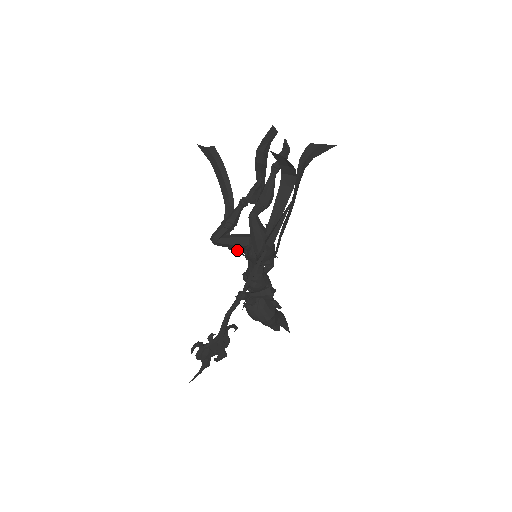
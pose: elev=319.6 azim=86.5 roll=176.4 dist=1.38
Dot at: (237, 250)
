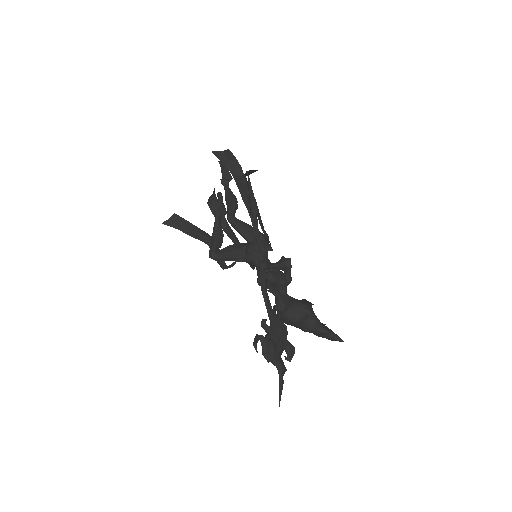
Dot at: (238, 260)
